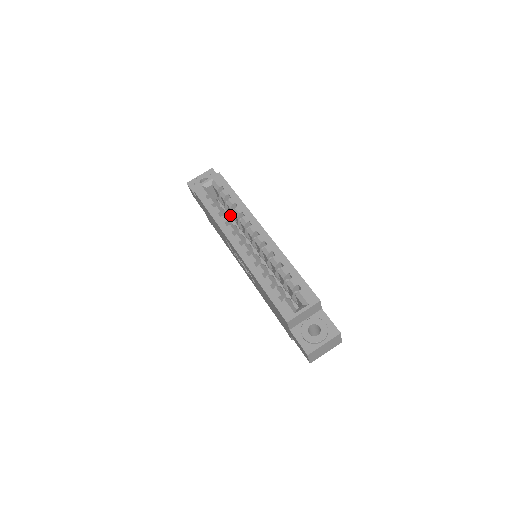
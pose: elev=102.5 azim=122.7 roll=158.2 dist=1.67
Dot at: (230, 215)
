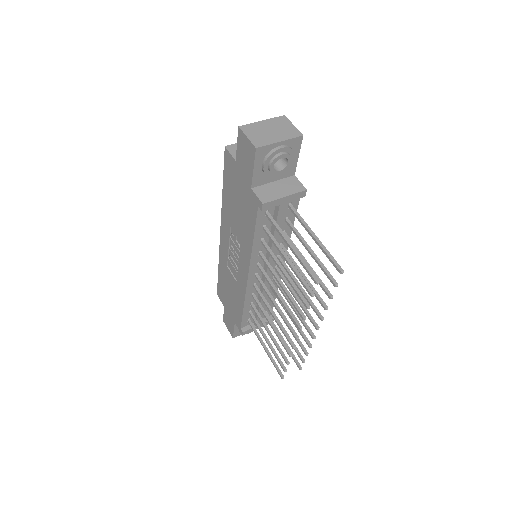
Dot at: occluded
